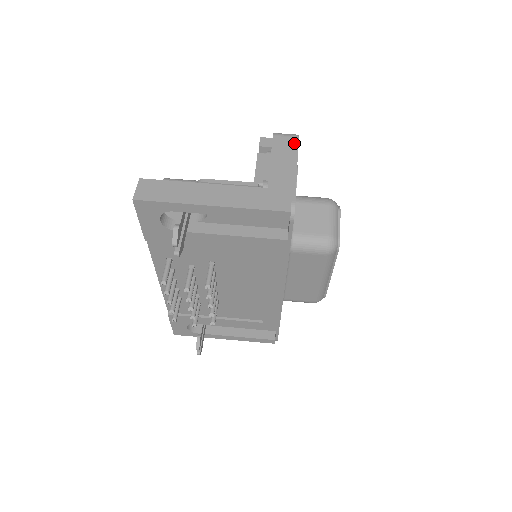
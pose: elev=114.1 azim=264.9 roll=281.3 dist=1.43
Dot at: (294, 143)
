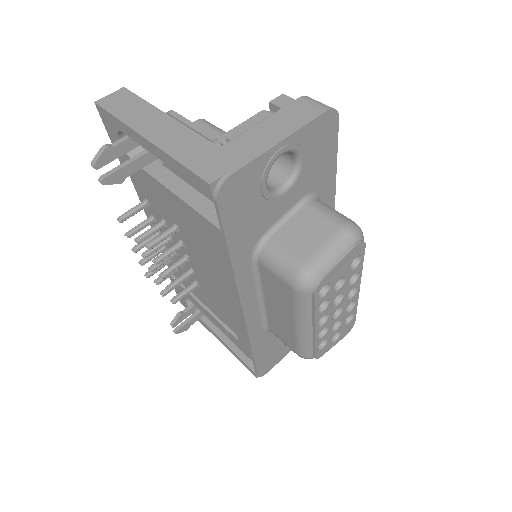
Dot at: (313, 114)
